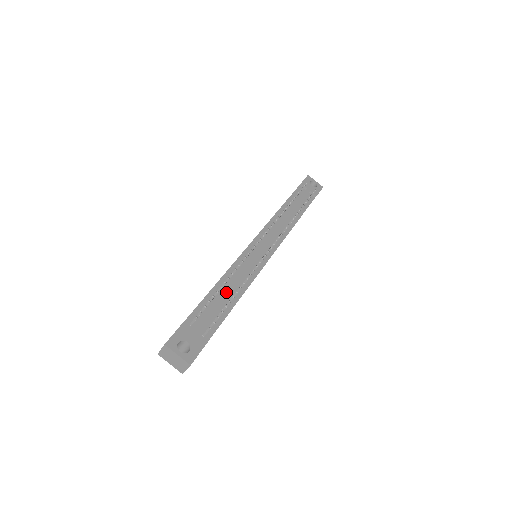
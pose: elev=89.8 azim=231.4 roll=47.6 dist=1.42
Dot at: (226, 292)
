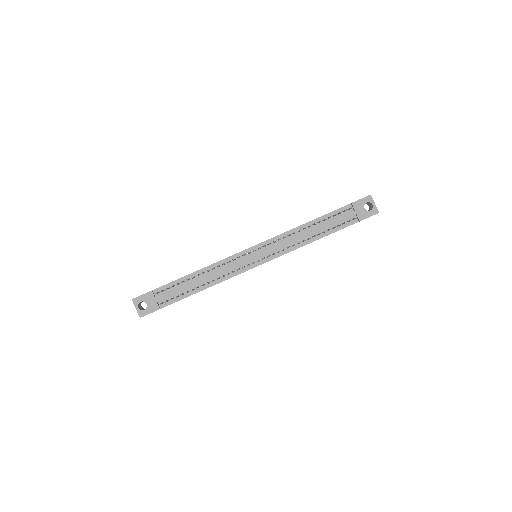
Dot at: (195, 282)
